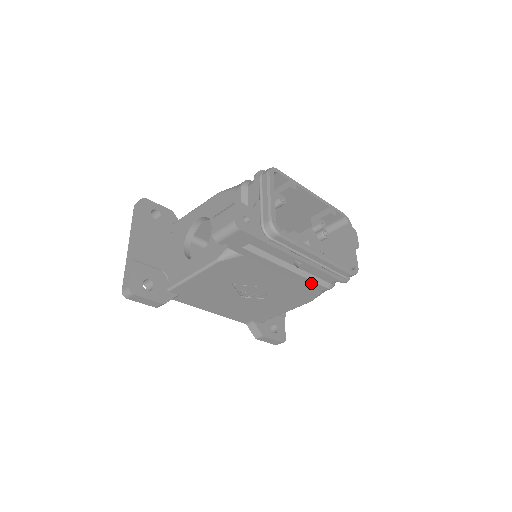
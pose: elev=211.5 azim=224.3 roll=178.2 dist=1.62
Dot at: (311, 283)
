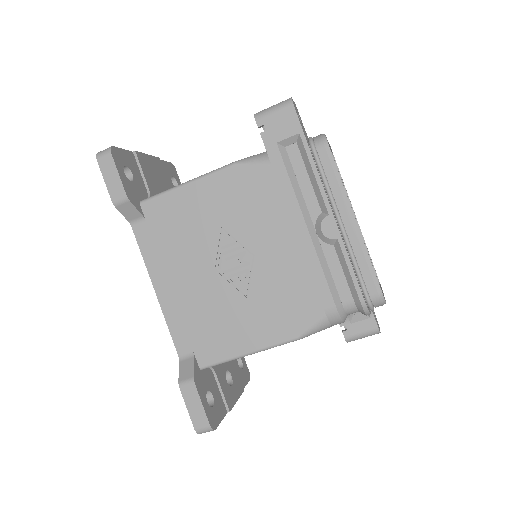
Dot at: (320, 278)
